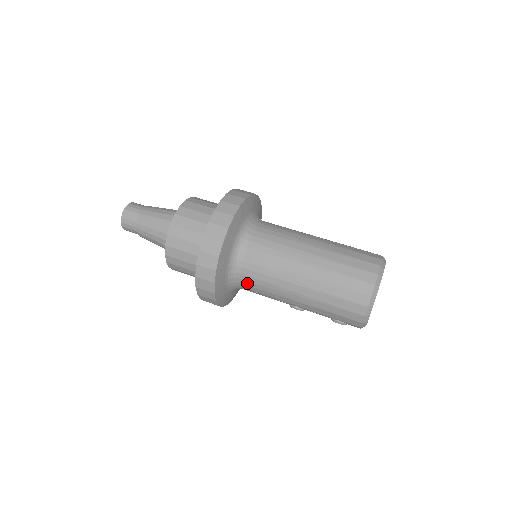
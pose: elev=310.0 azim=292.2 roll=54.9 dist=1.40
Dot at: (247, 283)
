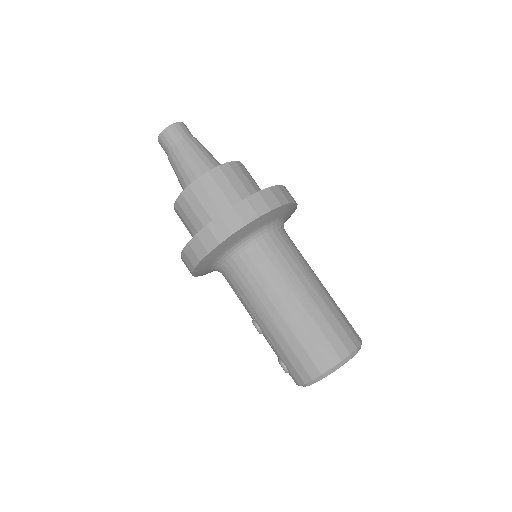
Dot at: (233, 274)
